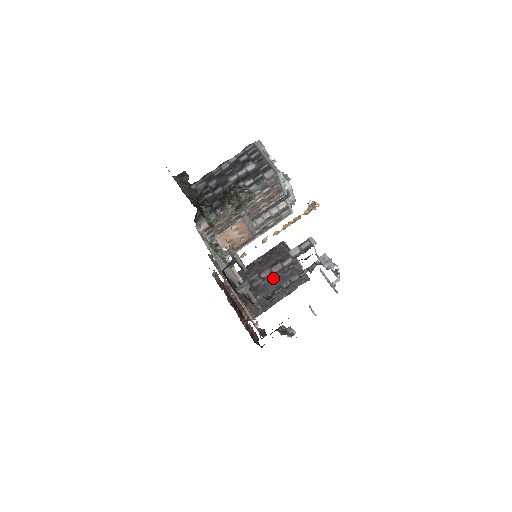
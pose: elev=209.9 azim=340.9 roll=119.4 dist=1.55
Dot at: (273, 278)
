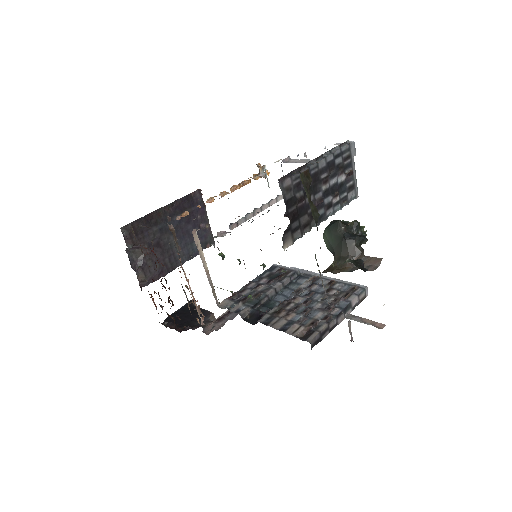
Dot at: (181, 235)
